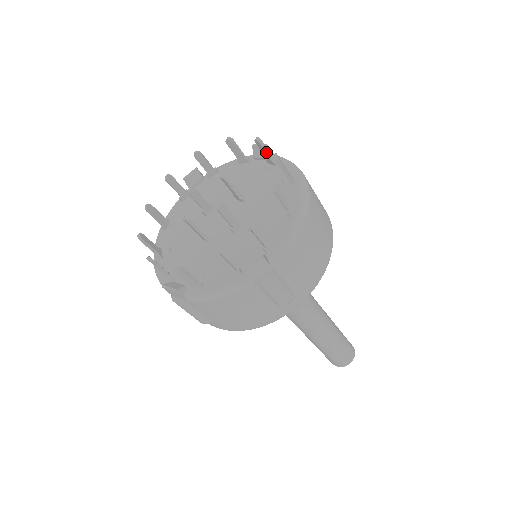
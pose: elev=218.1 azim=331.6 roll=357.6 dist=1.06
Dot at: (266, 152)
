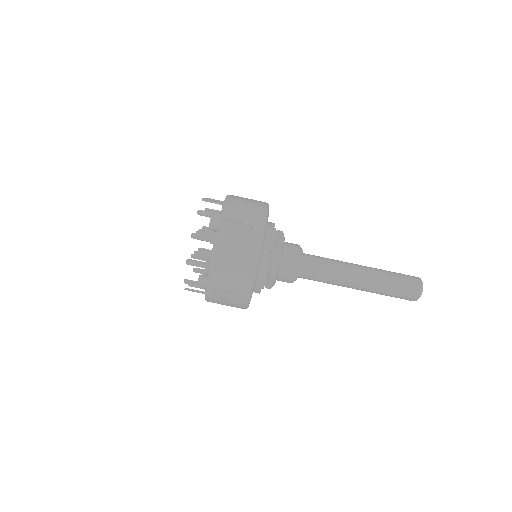
Dot at: (214, 211)
